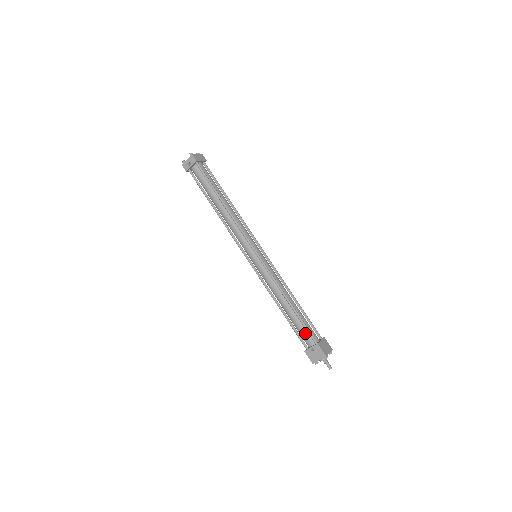
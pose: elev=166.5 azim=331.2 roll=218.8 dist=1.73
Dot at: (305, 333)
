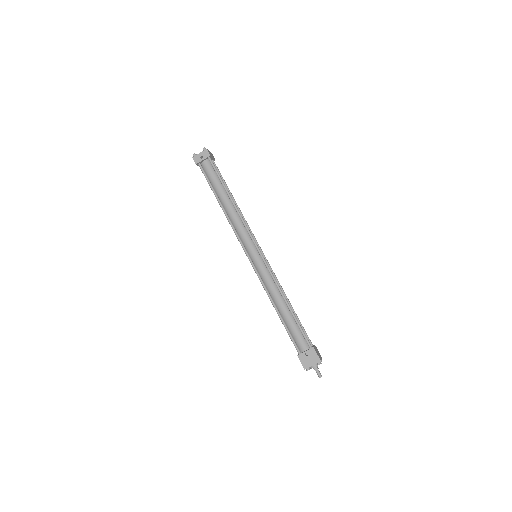
Dot at: (300, 337)
